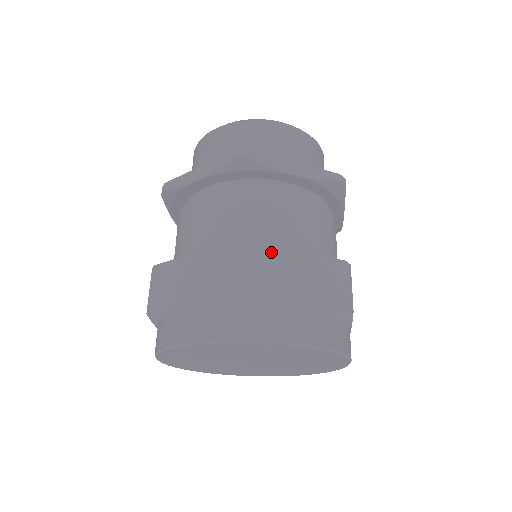
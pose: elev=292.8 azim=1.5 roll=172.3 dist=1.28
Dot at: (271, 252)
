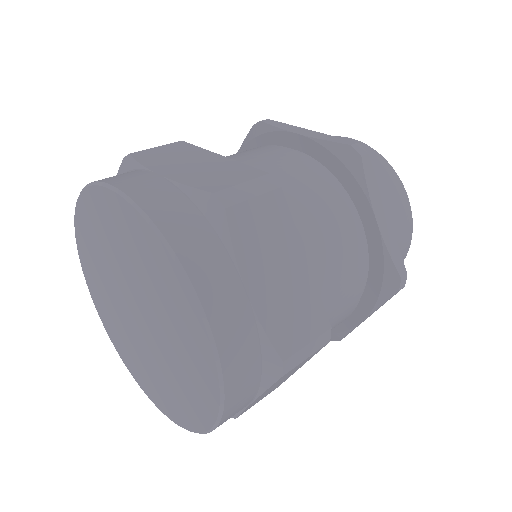
Dot at: (194, 149)
